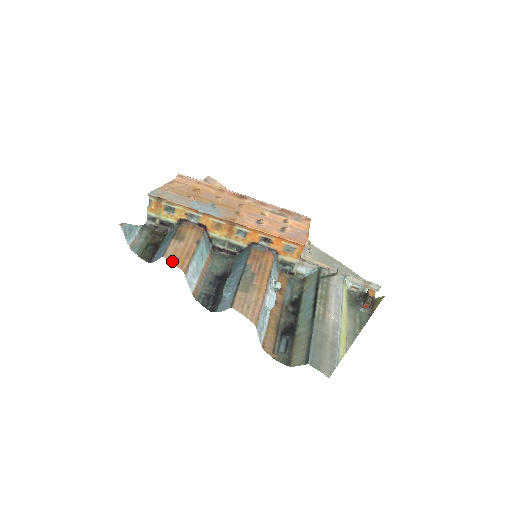
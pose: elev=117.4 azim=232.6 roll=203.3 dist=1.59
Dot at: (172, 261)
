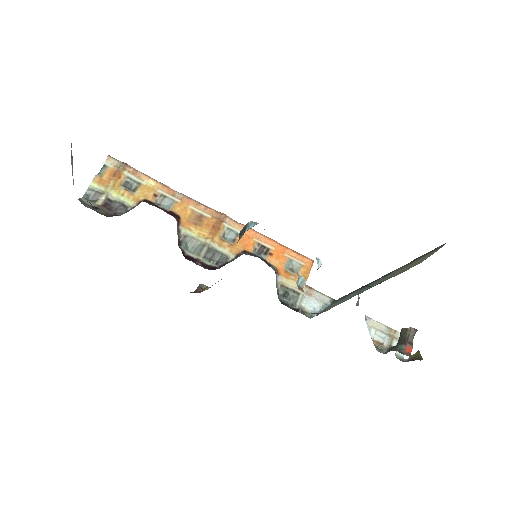
Dot at: occluded
